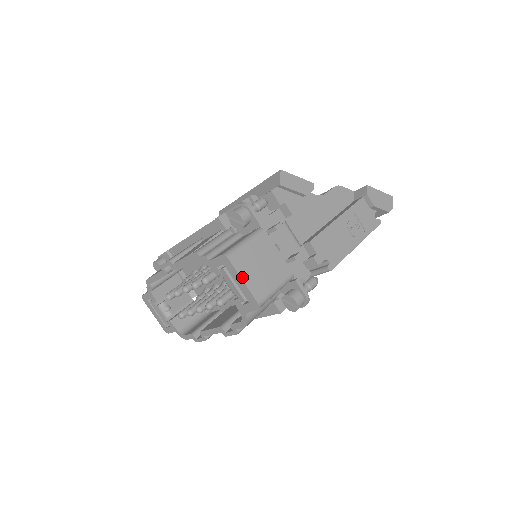
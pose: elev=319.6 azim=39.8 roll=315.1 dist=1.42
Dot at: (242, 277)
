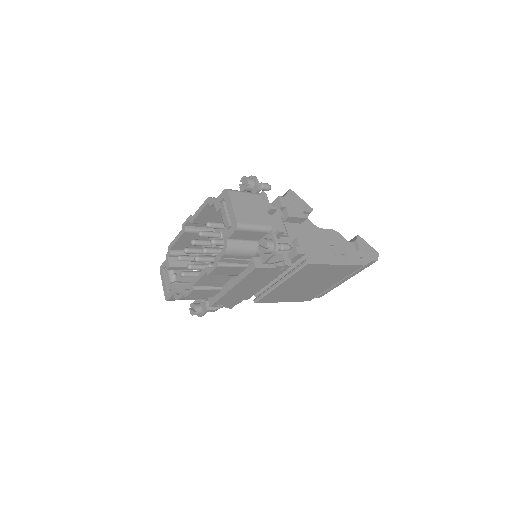
Dot at: (233, 204)
